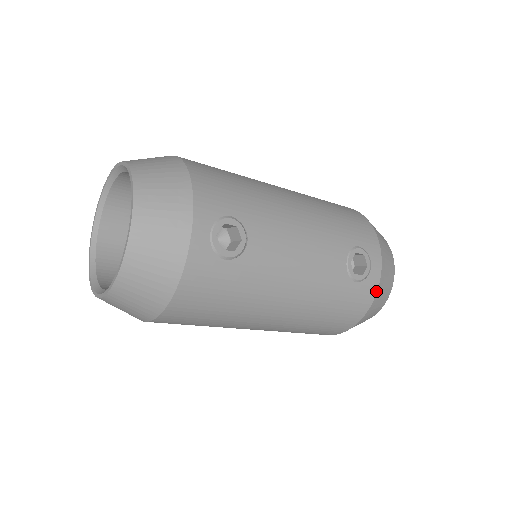
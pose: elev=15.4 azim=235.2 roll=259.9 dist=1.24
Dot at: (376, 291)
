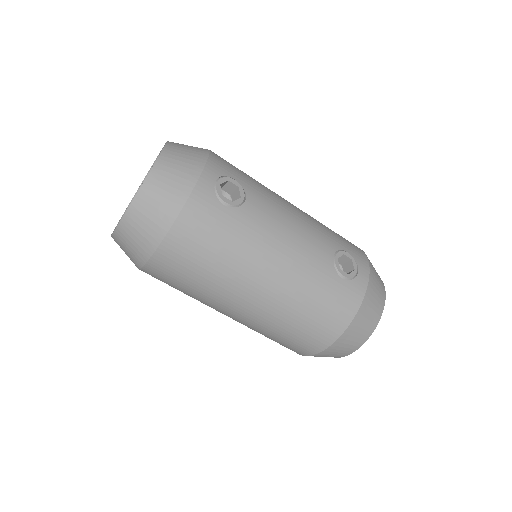
Dot at: (363, 297)
